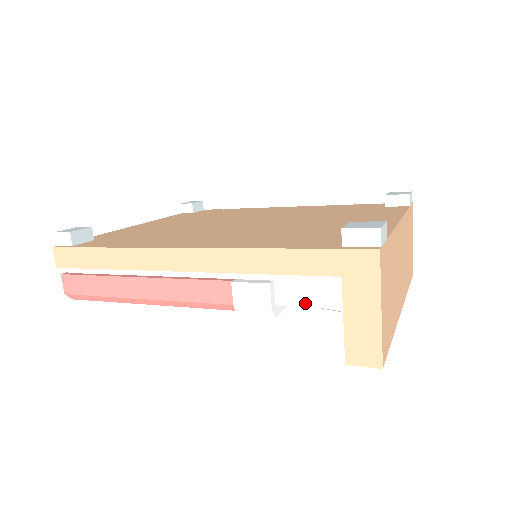
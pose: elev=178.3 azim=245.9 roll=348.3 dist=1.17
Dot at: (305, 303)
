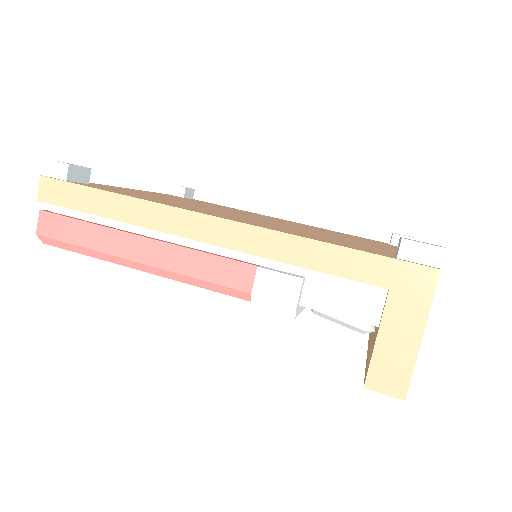
Dot at: (335, 310)
